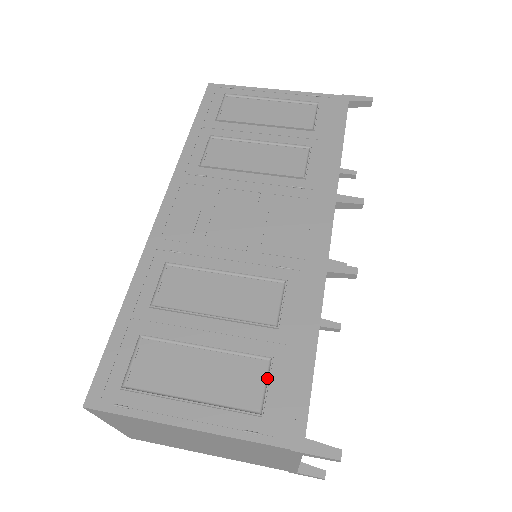
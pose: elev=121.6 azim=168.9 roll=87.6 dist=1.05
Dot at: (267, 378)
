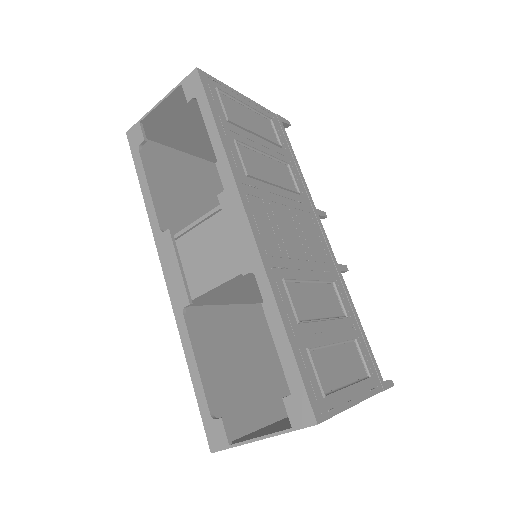
Dot at: (360, 353)
